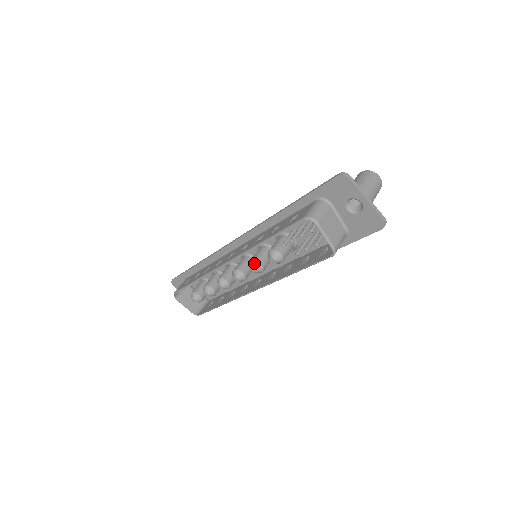
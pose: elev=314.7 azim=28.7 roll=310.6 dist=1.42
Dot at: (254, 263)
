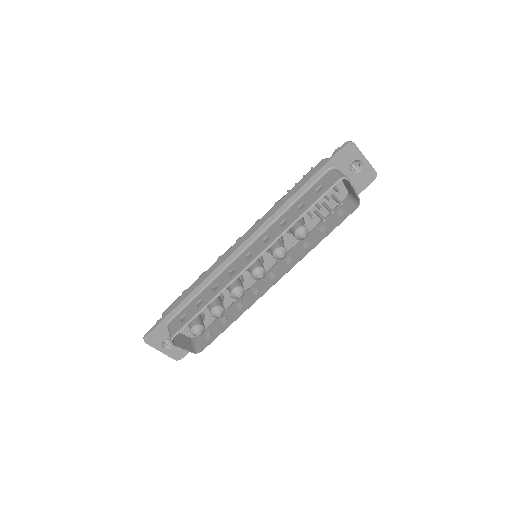
Dot at: (280, 249)
